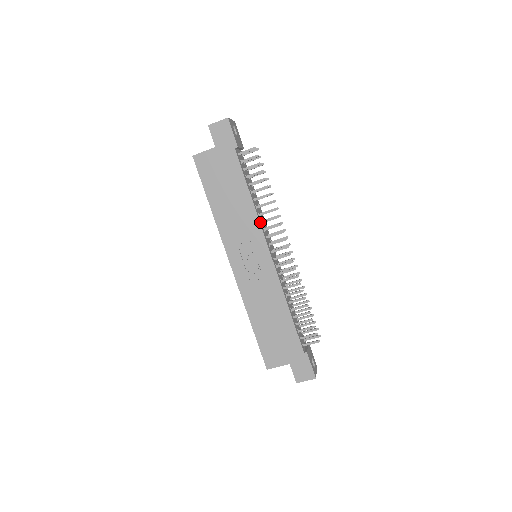
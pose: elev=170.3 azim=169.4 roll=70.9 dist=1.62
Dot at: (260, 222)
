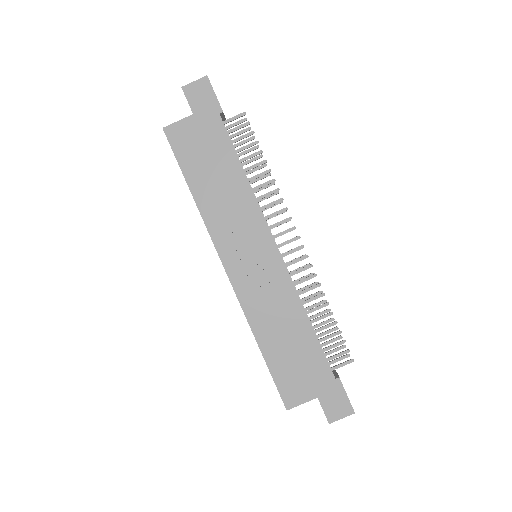
Dot at: (260, 207)
